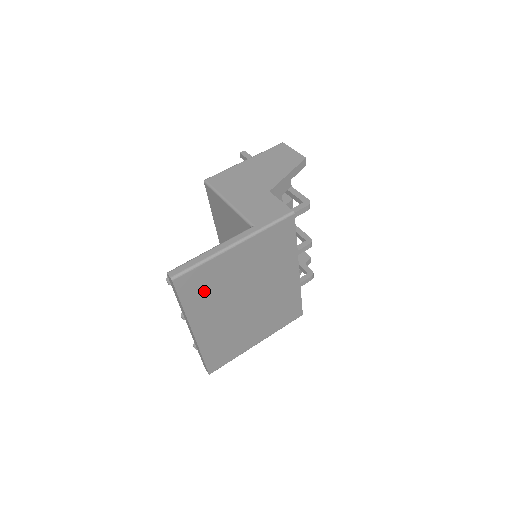
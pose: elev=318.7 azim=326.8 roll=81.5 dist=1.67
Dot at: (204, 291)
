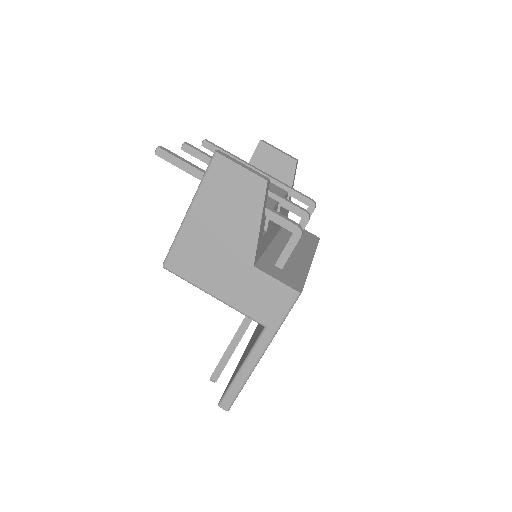
Dot at: occluded
